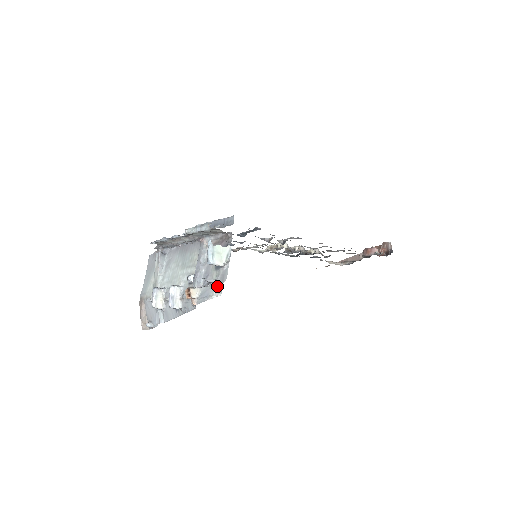
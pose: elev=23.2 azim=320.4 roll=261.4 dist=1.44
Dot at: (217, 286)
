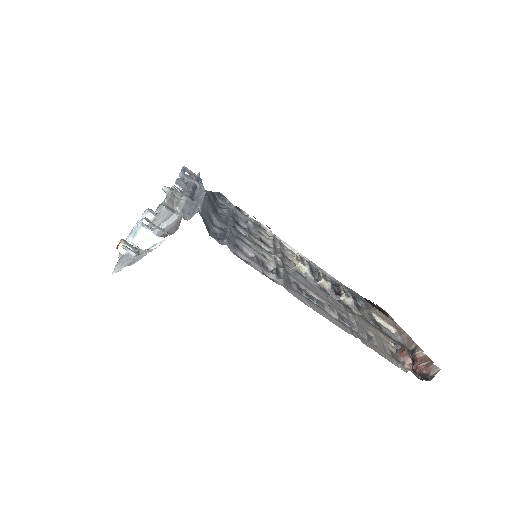
Dot at: (125, 263)
